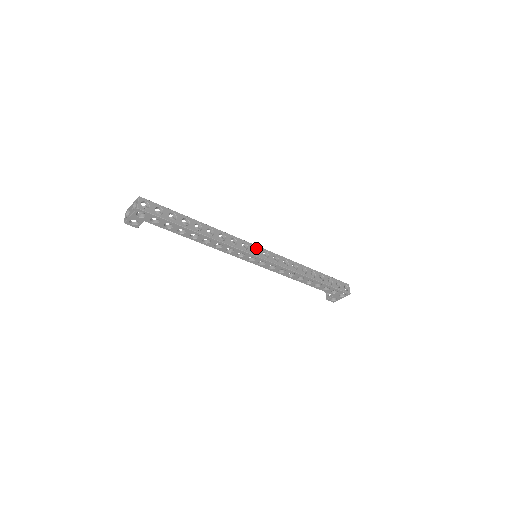
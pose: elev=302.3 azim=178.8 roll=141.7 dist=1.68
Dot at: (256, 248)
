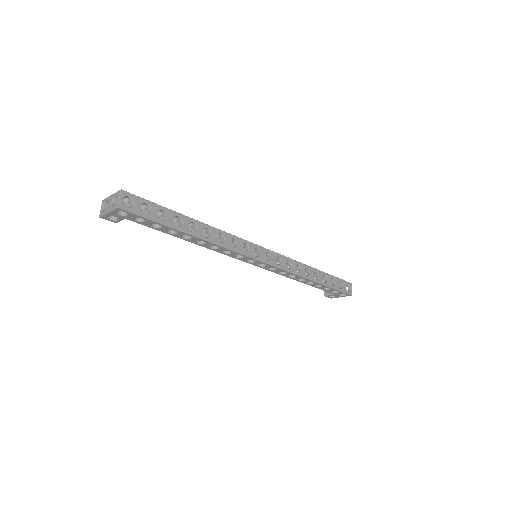
Dot at: (258, 248)
